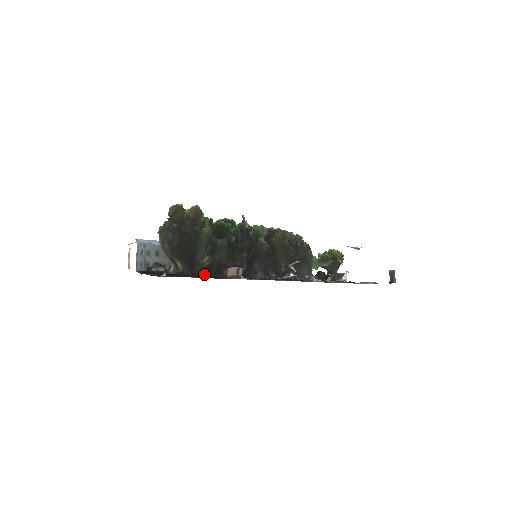
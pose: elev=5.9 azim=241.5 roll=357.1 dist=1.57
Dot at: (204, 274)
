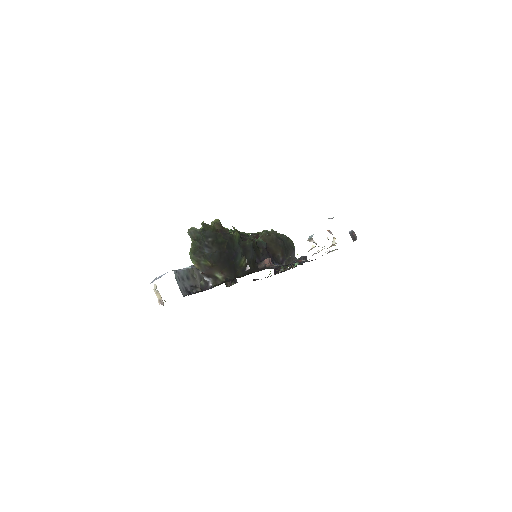
Dot at: (247, 273)
